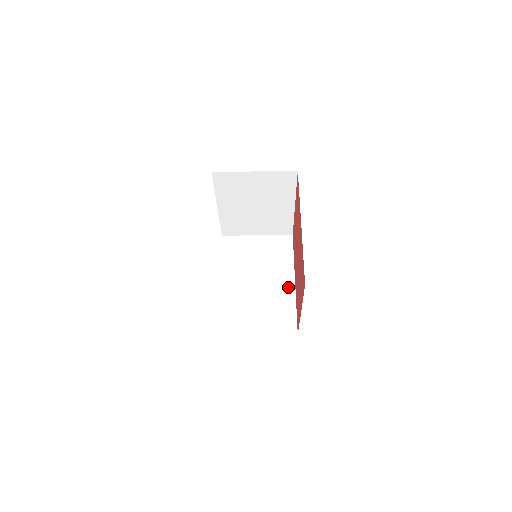
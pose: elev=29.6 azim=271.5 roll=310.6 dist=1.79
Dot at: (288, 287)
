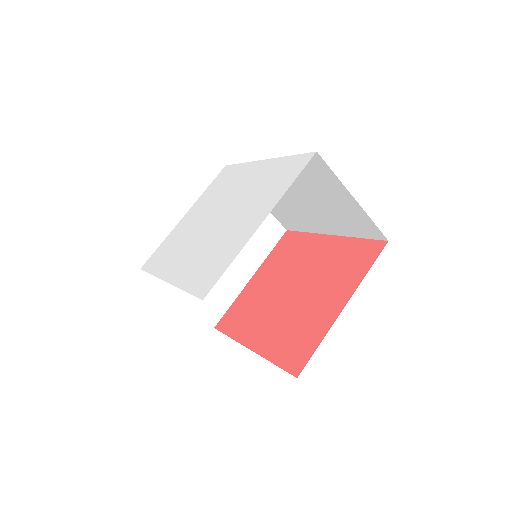
Dot at: occluded
